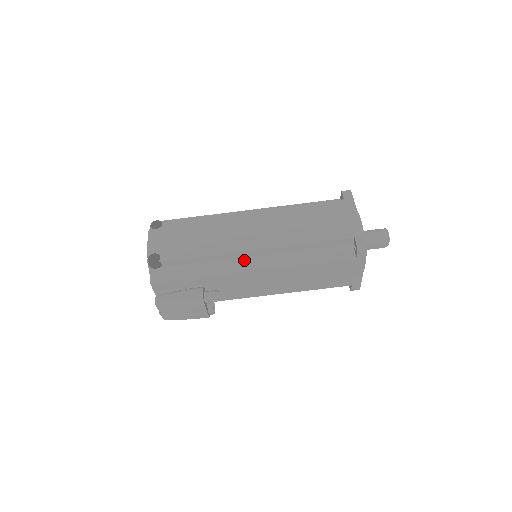
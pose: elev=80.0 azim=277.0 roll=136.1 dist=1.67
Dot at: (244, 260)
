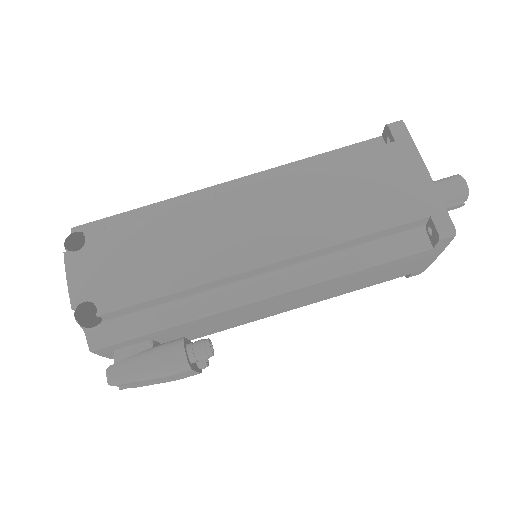
Dot at: (244, 283)
